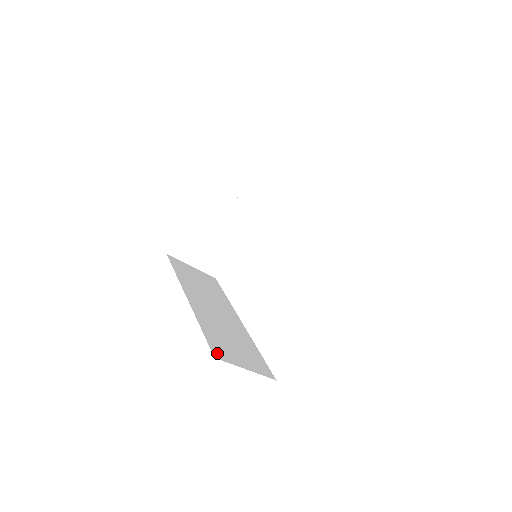
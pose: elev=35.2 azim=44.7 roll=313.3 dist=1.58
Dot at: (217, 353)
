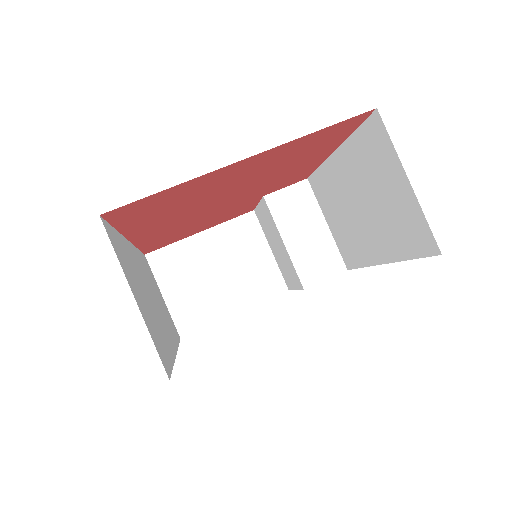
Dot at: (109, 231)
